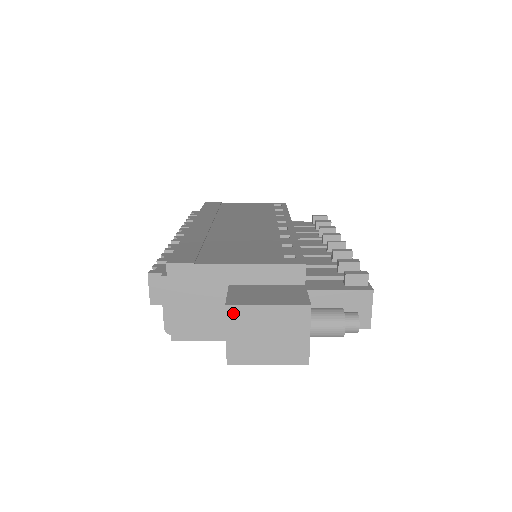
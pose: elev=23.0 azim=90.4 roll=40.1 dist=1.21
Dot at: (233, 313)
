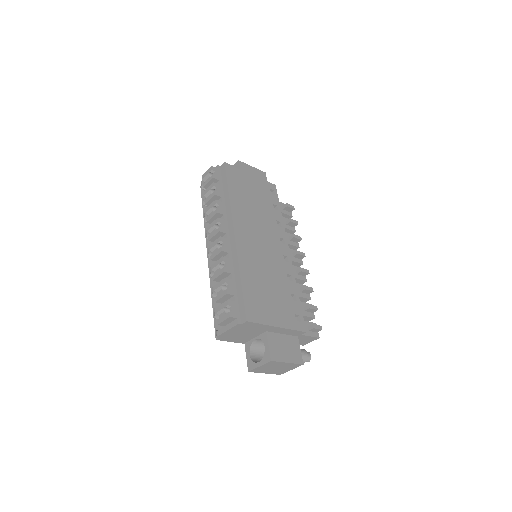
Dot at: (271, 363)
